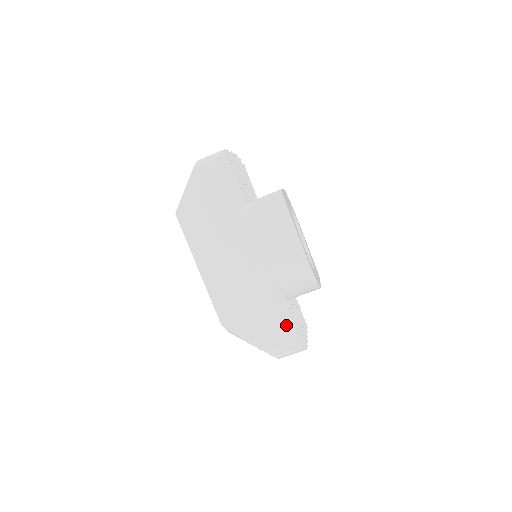
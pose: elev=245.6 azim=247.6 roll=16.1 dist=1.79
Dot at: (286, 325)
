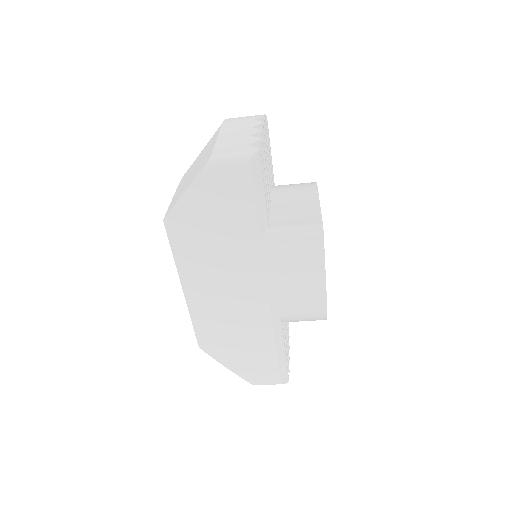
Dot at: (277, 363)
